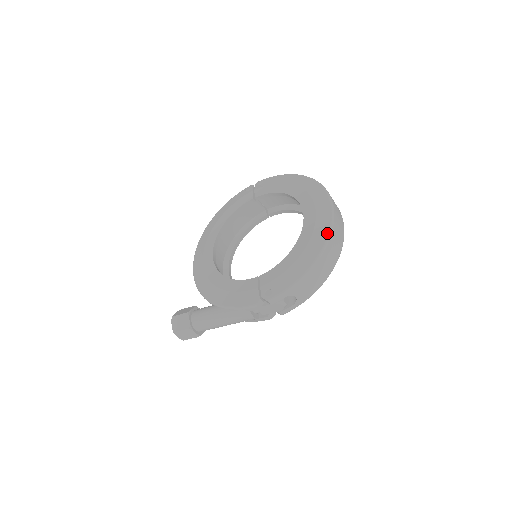
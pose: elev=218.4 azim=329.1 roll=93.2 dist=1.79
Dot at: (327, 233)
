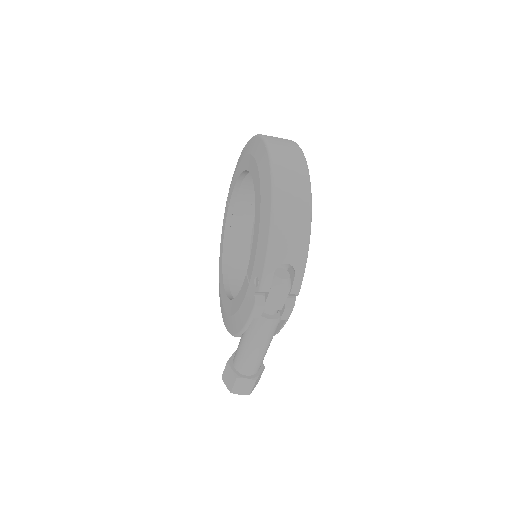
Dot at: (269, 171)
